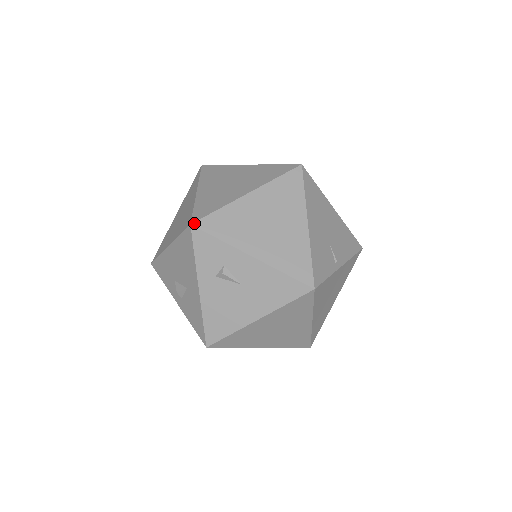
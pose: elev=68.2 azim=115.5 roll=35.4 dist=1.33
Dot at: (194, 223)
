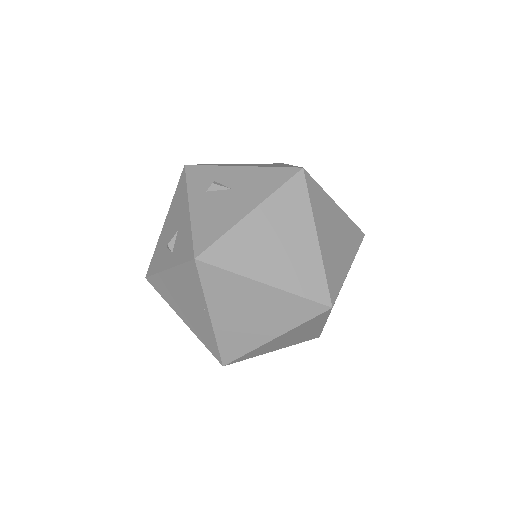
Dot at: (188, 165)
